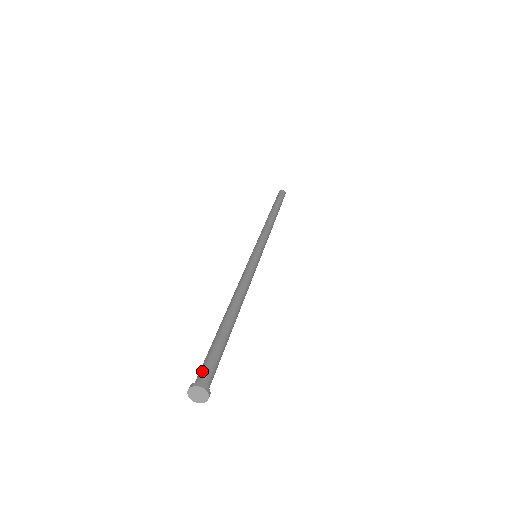
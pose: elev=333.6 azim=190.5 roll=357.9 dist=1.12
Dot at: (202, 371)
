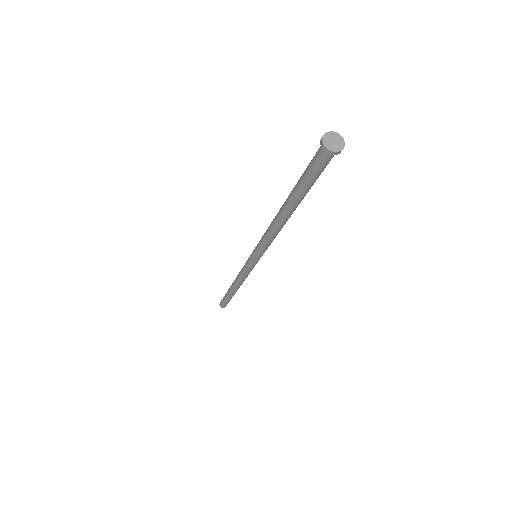
Dot at: (319, 149)
